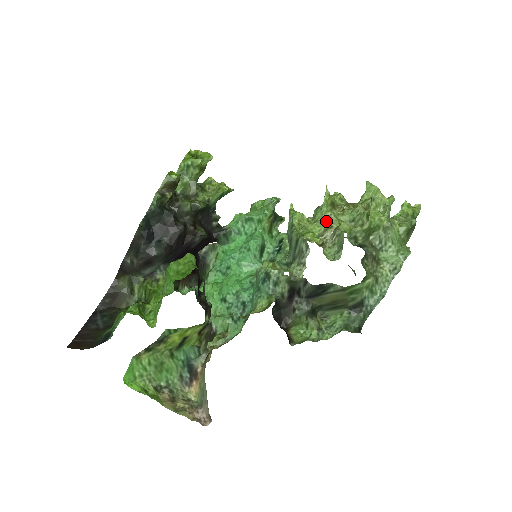
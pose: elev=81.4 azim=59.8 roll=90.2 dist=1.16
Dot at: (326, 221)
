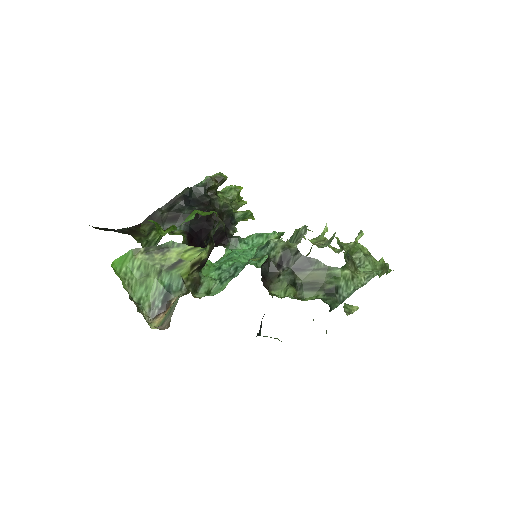
Dot at: occluded
